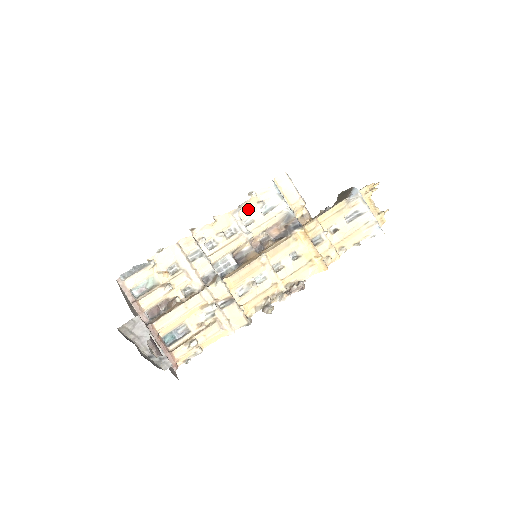
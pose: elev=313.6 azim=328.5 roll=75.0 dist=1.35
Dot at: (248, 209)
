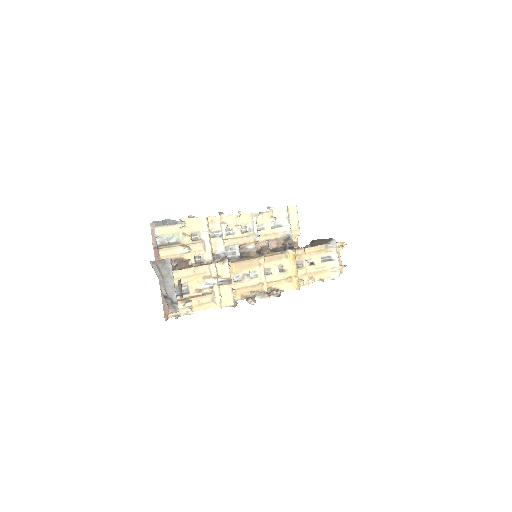
Dot at: (263, 218)
